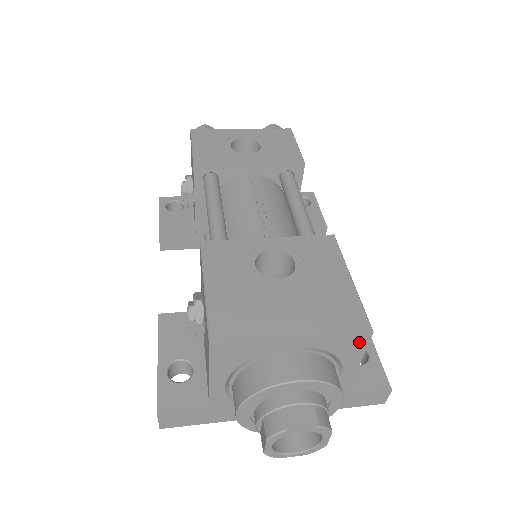
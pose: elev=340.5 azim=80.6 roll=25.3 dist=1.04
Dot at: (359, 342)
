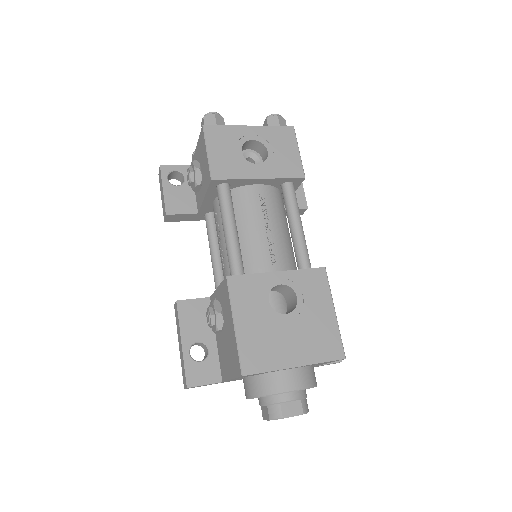
Dot at: occluded
